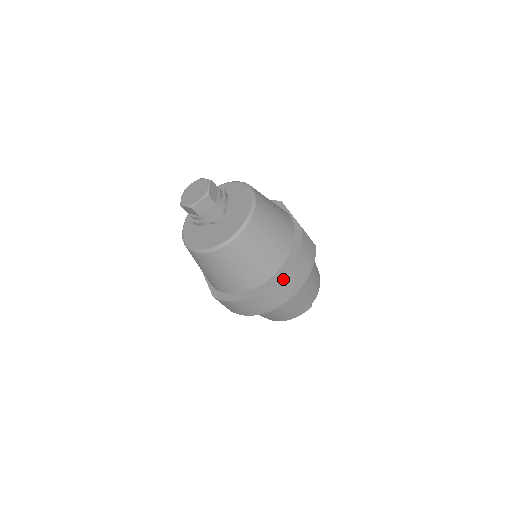
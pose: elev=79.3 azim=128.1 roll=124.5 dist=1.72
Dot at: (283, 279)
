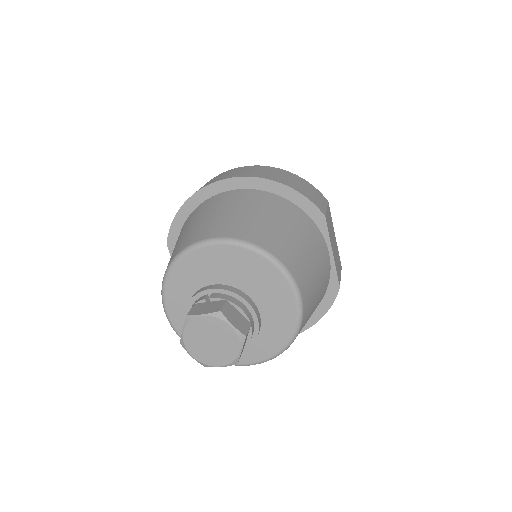
Dot at: occluded
